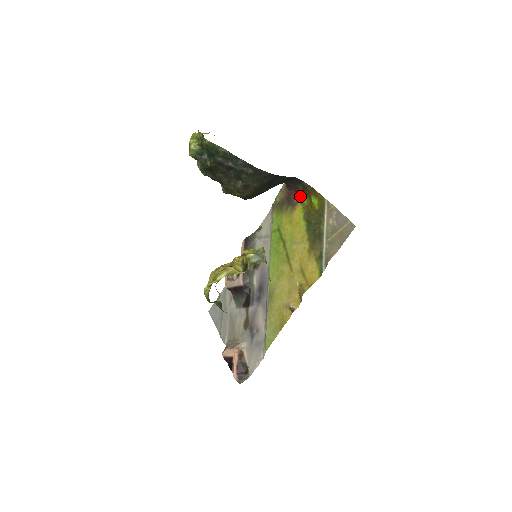
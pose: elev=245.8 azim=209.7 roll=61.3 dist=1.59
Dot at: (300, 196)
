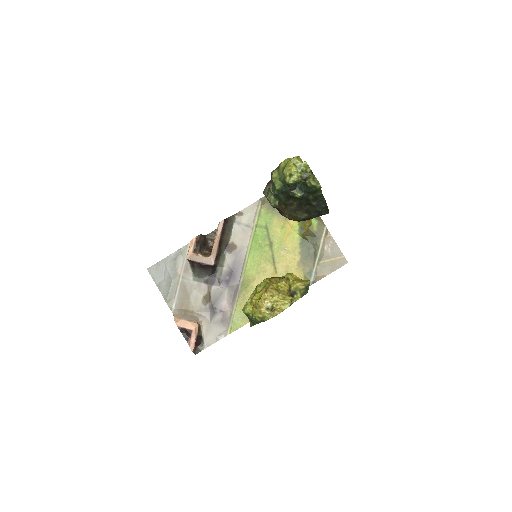
Dot at: occluded
